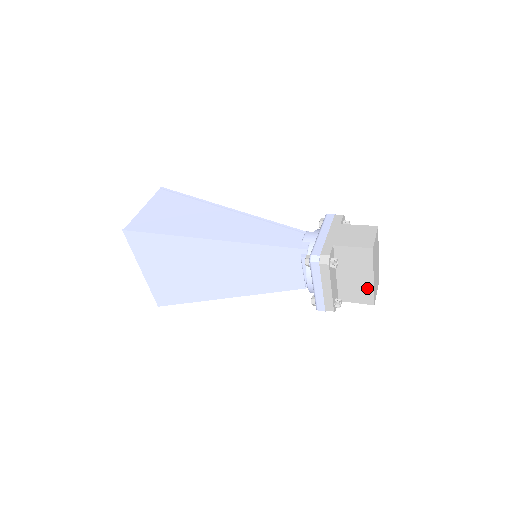
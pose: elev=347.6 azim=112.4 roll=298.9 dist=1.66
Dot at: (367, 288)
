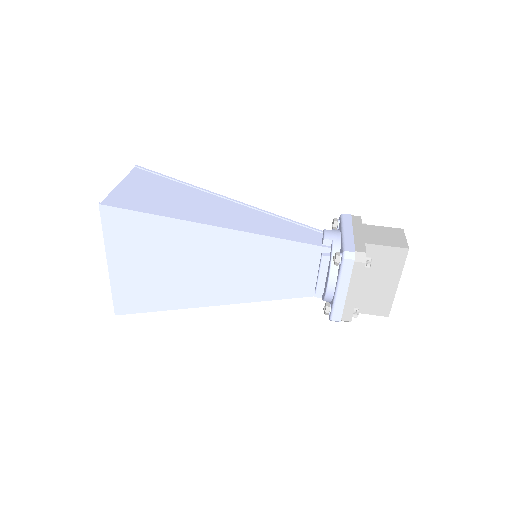
Dot at: (387, 296)
